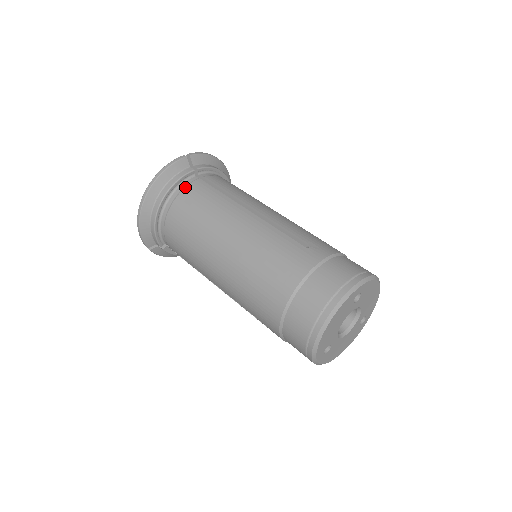
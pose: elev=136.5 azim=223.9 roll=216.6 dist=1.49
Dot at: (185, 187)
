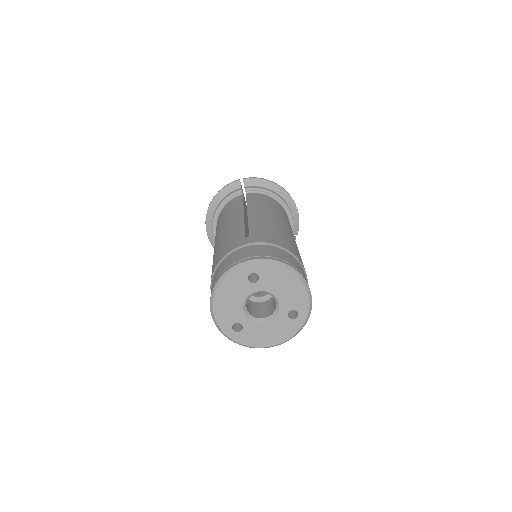
Dot at: (230, 202)
